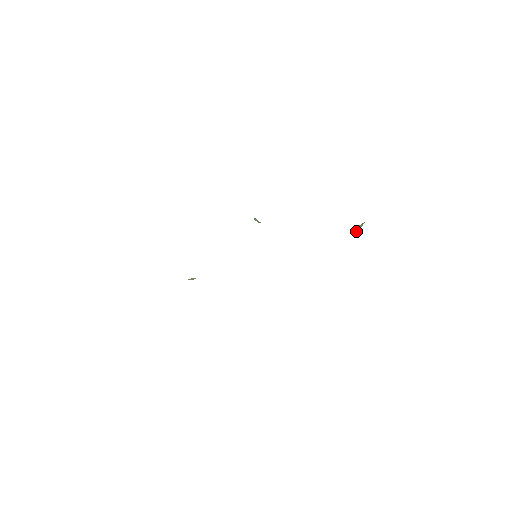
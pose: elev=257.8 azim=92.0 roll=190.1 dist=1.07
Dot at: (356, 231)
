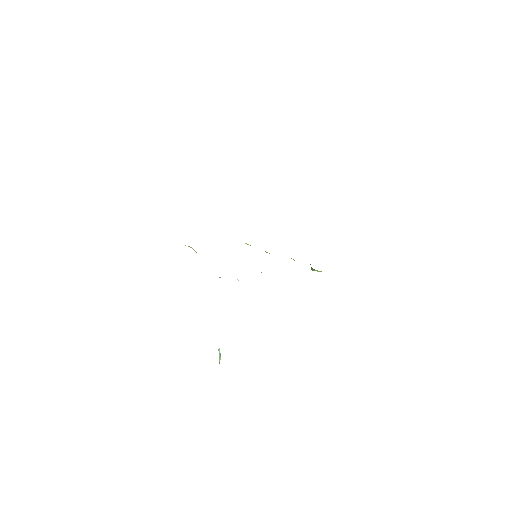
Dot at: occluded
